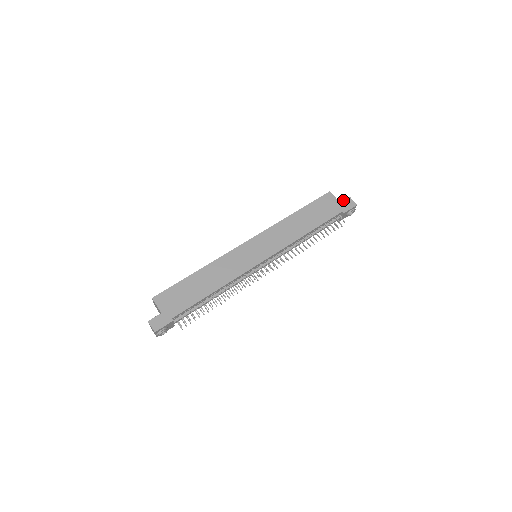
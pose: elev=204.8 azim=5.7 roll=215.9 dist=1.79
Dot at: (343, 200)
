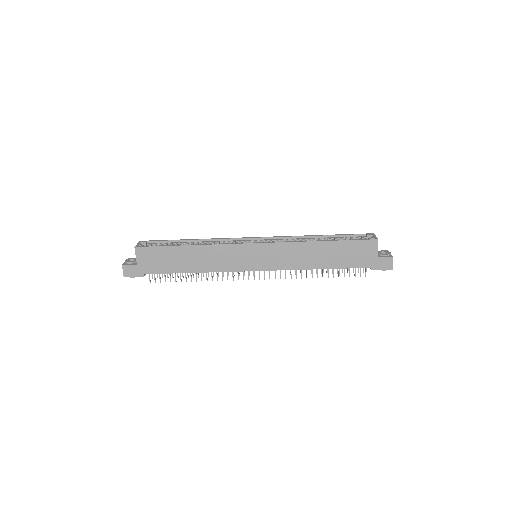
Dot at: (384, 254)
